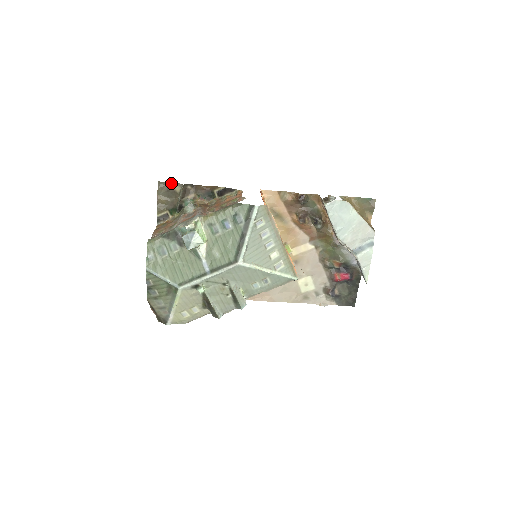
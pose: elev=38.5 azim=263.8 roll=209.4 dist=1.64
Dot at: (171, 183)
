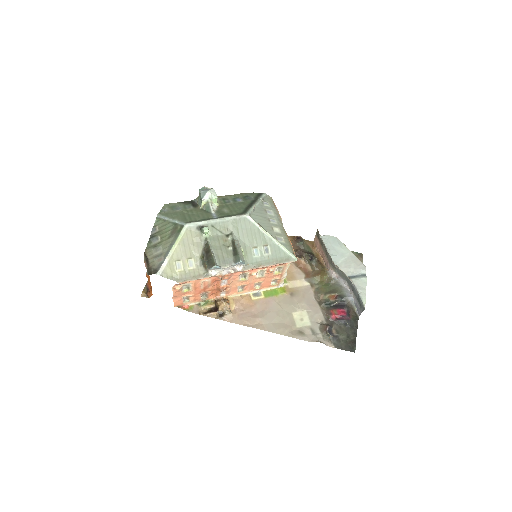
Dot at: occluded
